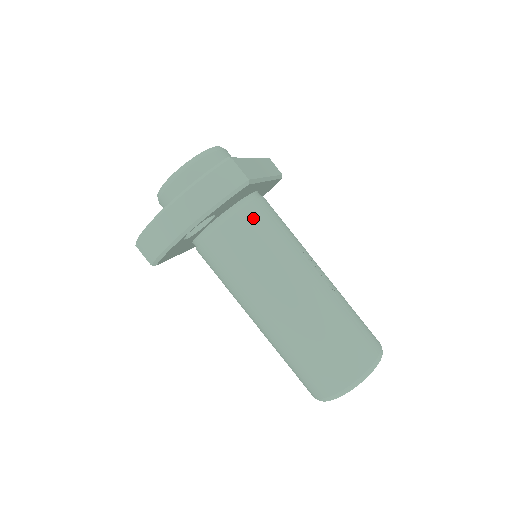
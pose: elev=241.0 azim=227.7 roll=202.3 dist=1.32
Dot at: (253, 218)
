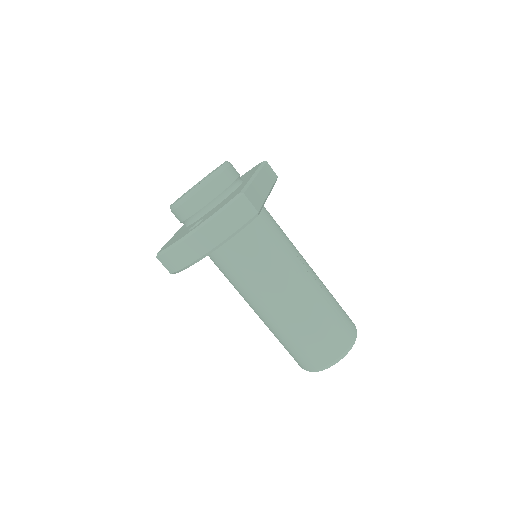
Dot at: (257, 232)
